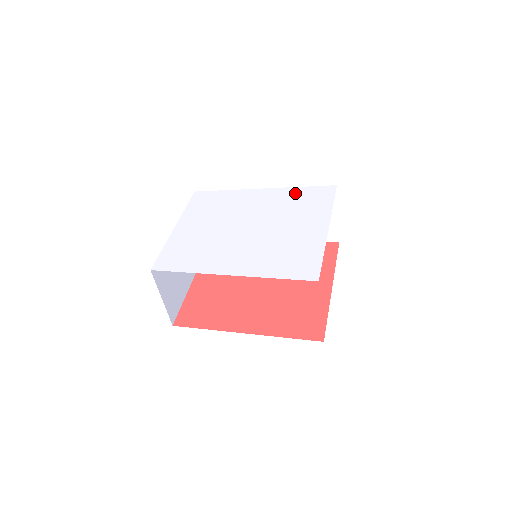
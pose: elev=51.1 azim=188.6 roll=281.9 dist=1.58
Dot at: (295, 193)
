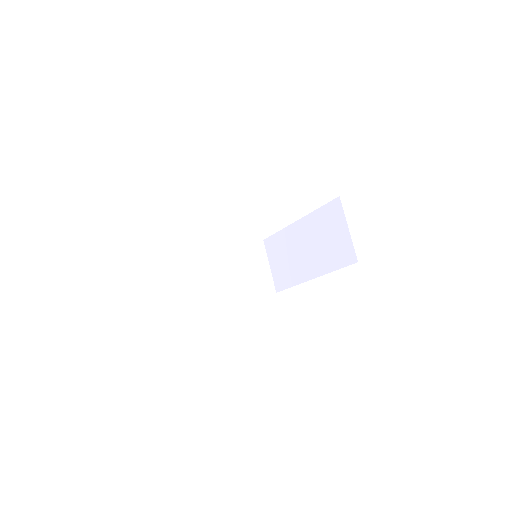
Dot at: occluded
